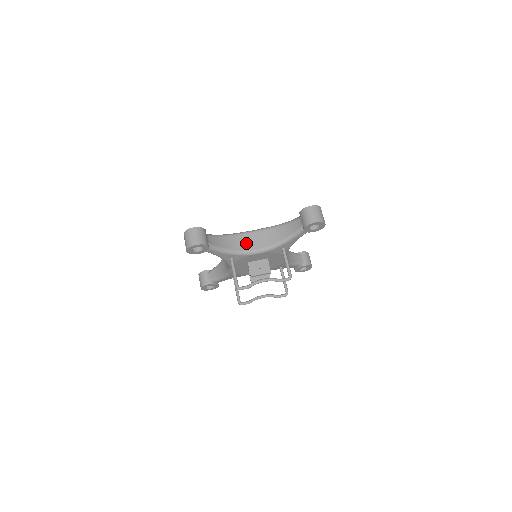
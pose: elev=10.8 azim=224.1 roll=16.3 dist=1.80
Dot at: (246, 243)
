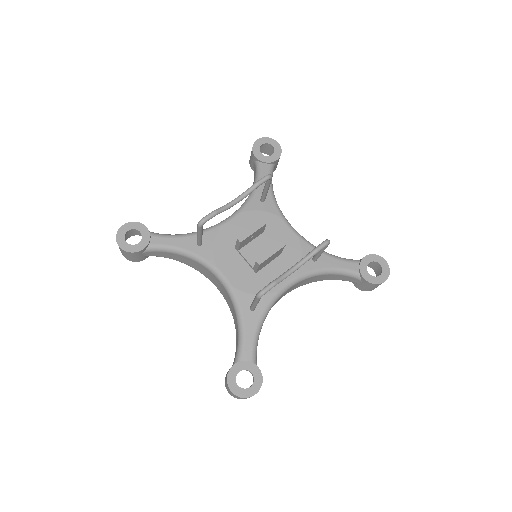
Dot at: occluded
